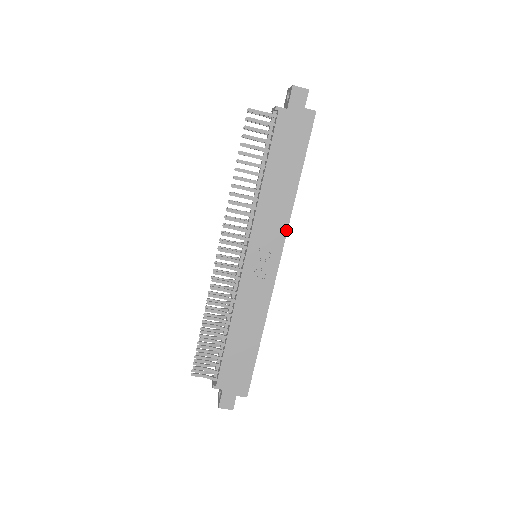
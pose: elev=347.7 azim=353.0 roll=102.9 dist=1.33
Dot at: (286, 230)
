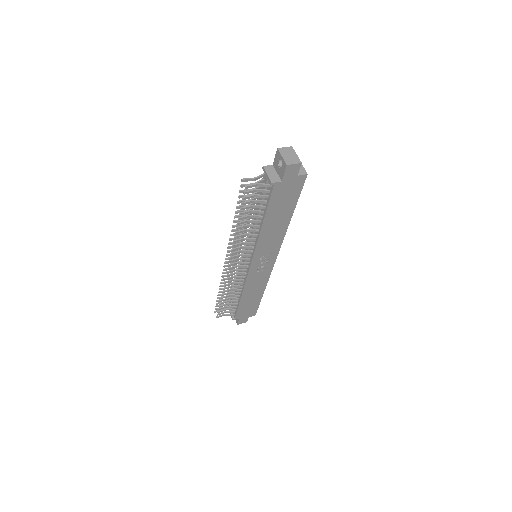
Dot at: (281, 244)
